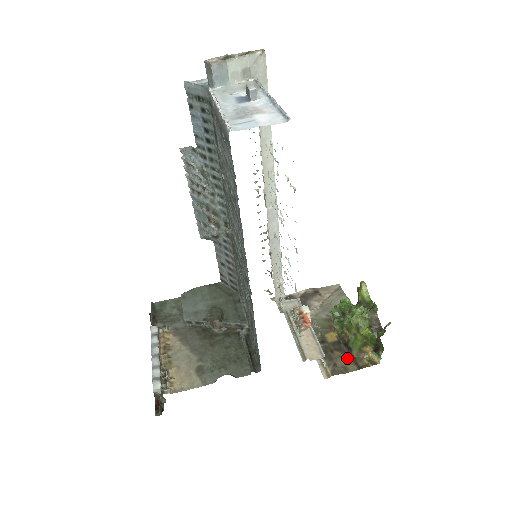
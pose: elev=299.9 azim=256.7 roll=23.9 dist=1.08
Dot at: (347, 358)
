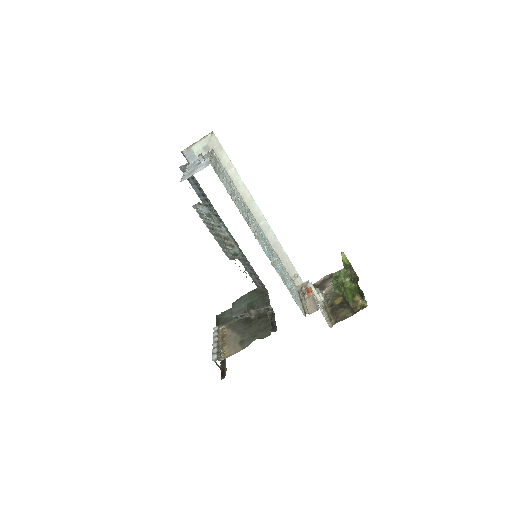
Dot at: (347, 310)
